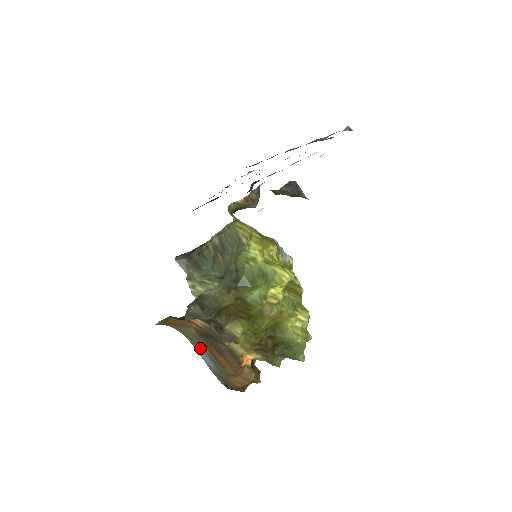
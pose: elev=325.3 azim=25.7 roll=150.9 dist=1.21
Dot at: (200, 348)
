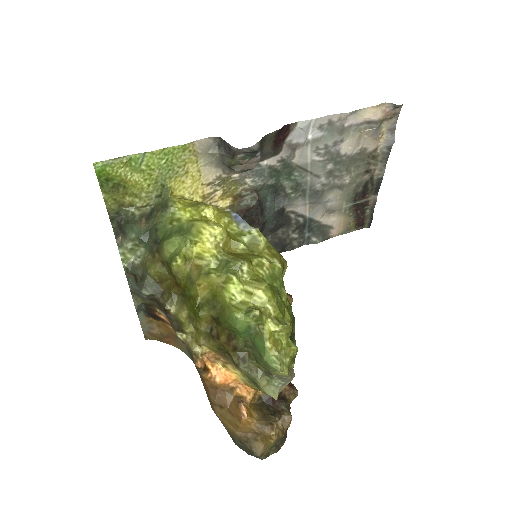
Dot at: occluded
